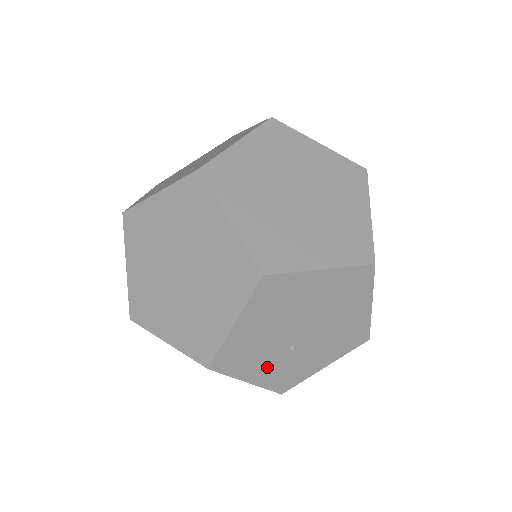
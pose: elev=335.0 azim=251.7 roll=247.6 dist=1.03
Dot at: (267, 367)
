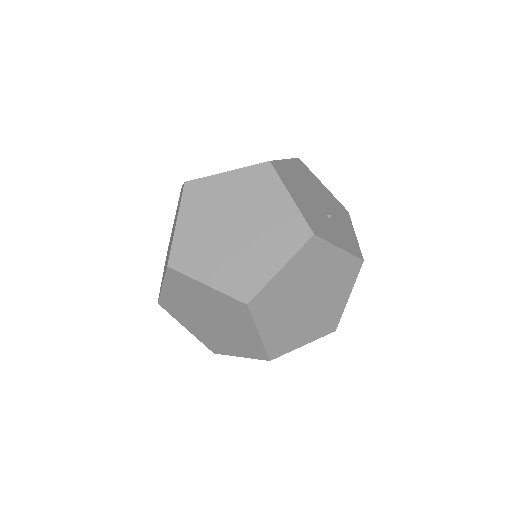
Dot at: (335, 234)
